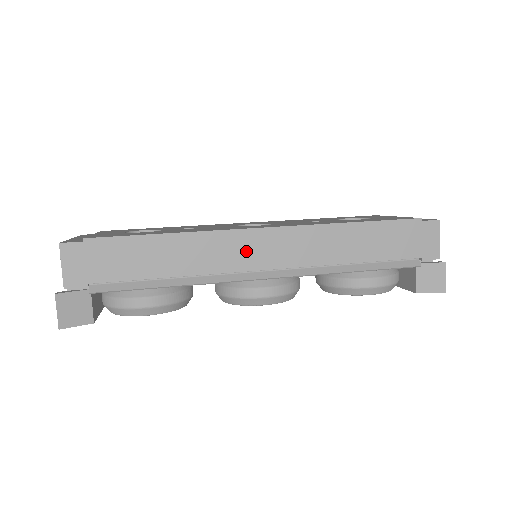
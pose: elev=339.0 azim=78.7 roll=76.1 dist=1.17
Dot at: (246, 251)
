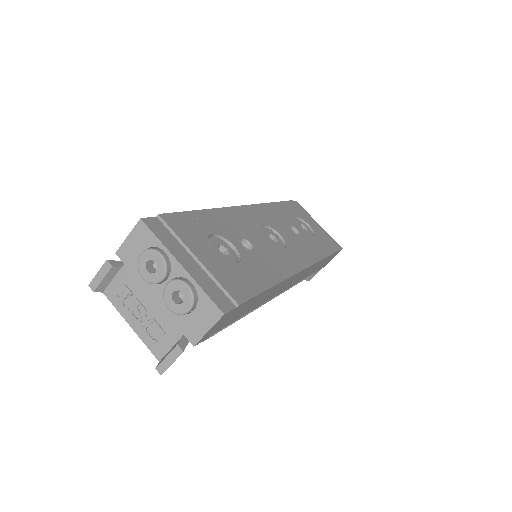
Dot at: occluded
